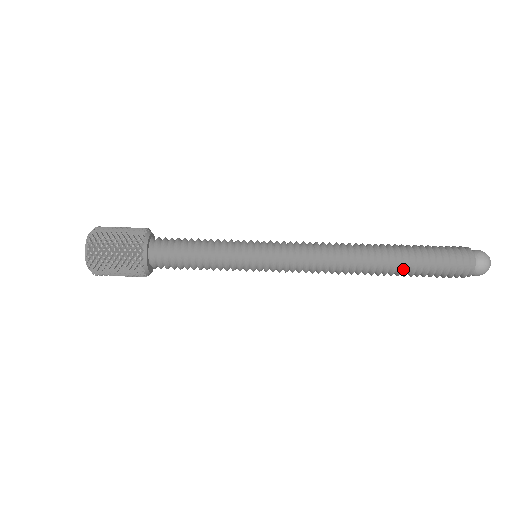
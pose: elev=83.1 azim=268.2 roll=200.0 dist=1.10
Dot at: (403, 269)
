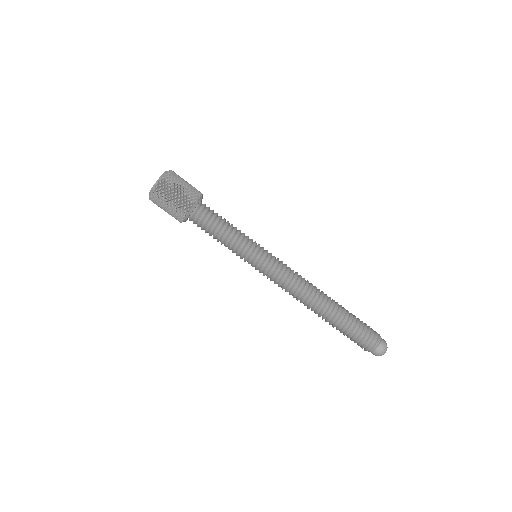
Dot at: (338, 321)
